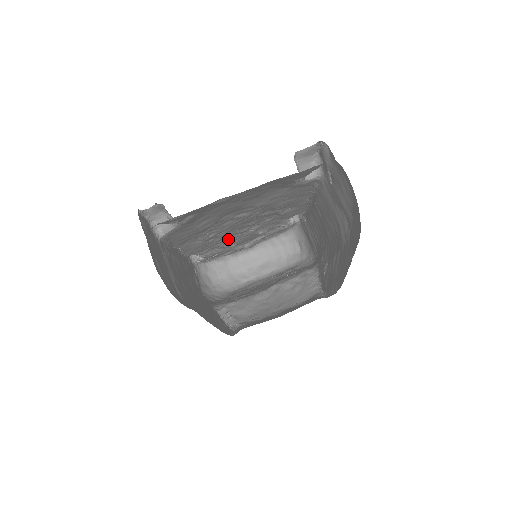
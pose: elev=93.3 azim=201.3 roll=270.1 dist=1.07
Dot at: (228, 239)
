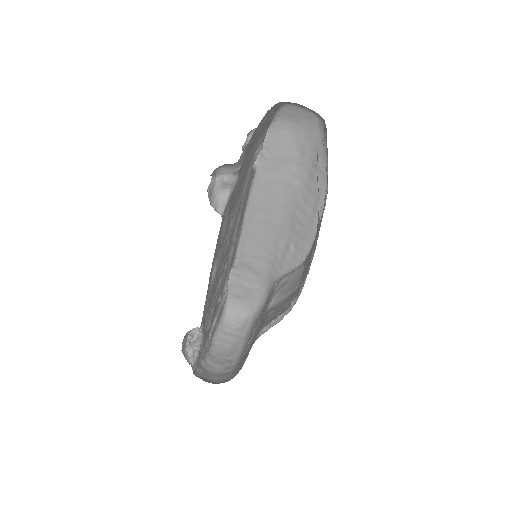
Dot at: (212, 301)
